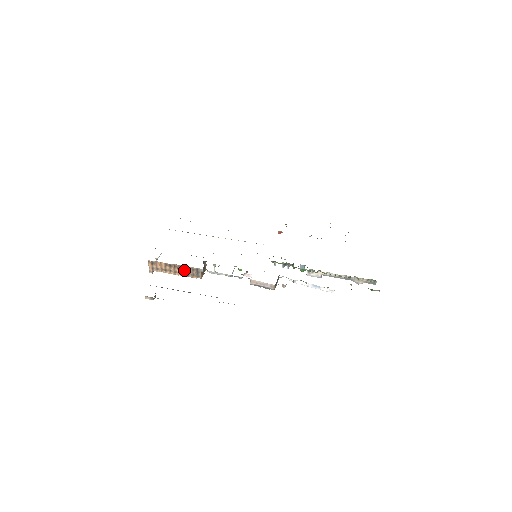
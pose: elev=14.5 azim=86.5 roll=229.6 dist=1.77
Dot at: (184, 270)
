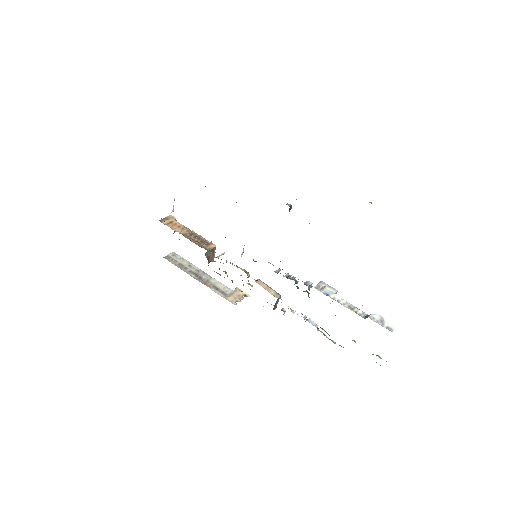
Dot at: occluded
